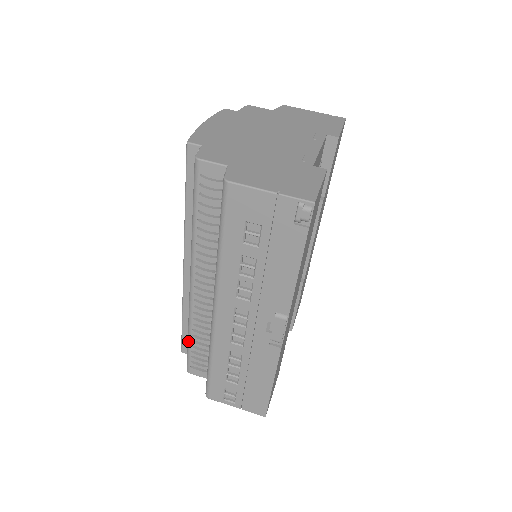
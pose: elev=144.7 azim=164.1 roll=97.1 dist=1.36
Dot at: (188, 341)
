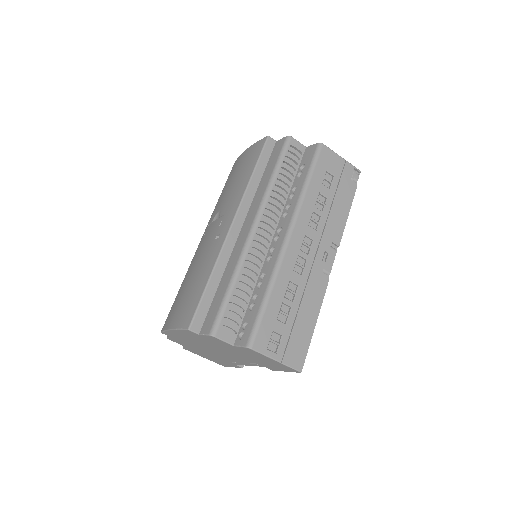
Dot at: (229, 290)
